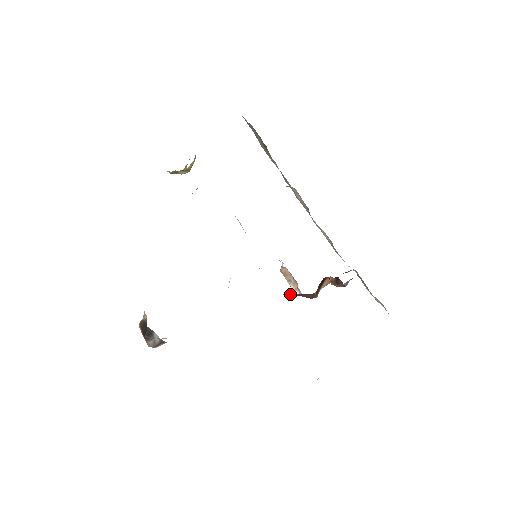
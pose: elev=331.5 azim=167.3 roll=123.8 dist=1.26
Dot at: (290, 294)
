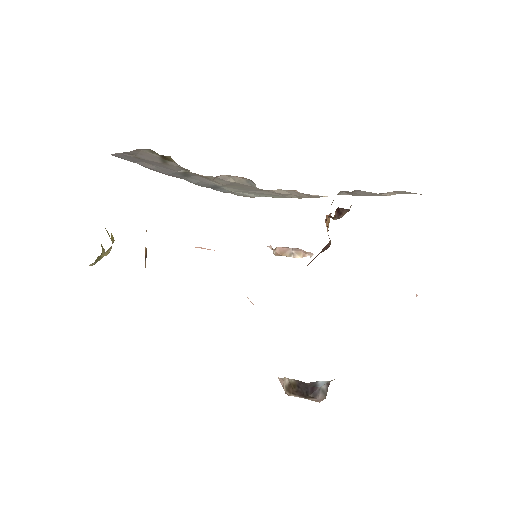
Dot at: (312, 260)
